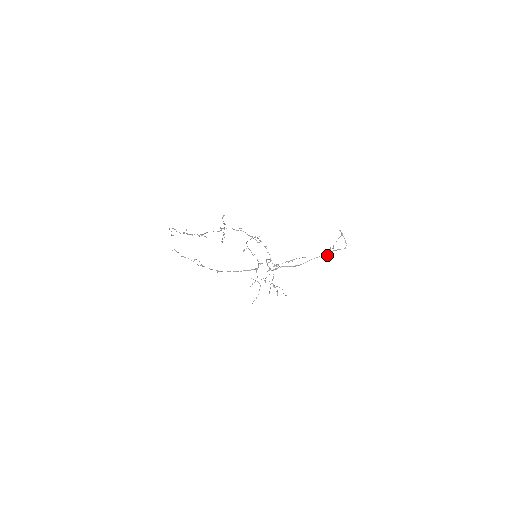
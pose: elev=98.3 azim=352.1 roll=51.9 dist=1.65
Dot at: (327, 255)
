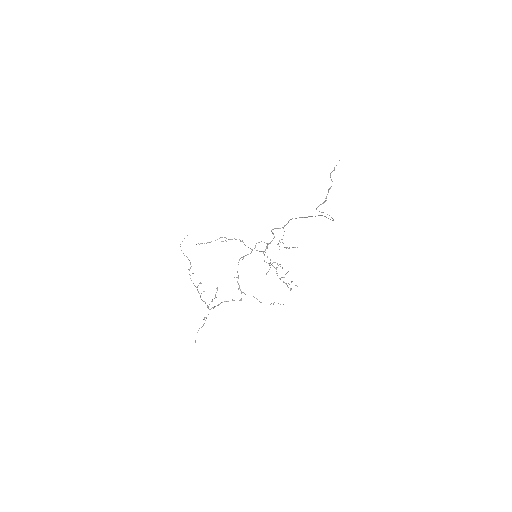
Dot at: occluded
